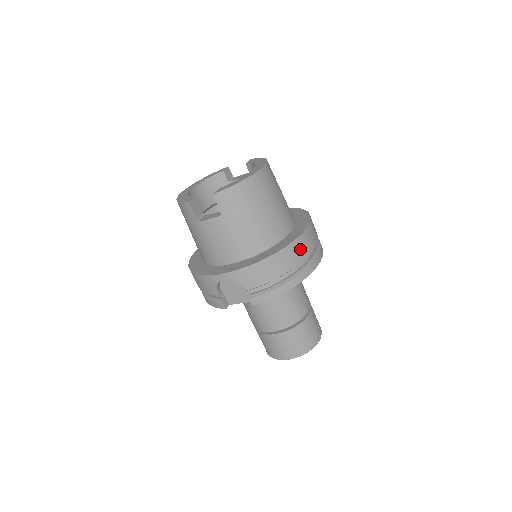
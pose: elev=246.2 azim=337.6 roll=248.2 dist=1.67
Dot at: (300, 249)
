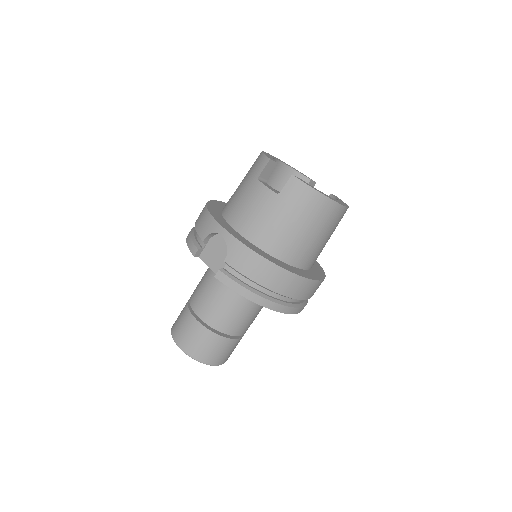
Dot at: (293, 286)
